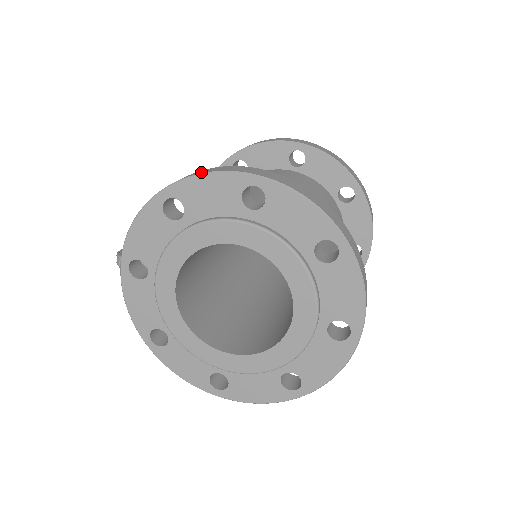
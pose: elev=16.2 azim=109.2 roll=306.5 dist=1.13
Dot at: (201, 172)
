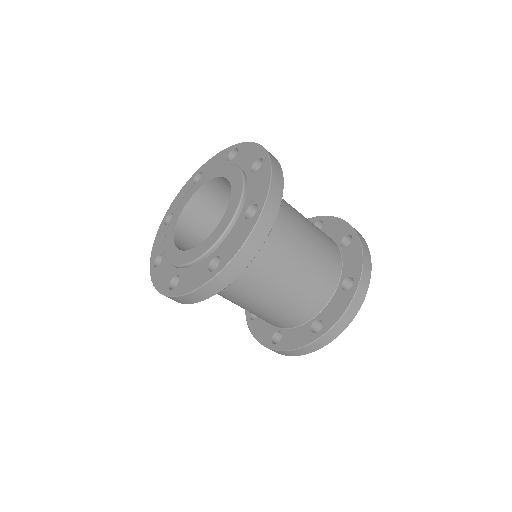
Dot at: occluded
